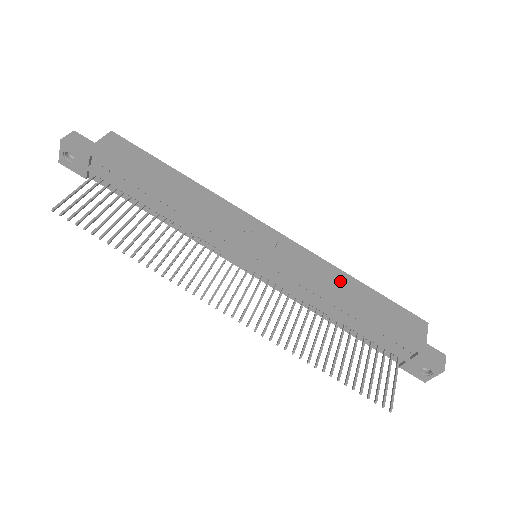
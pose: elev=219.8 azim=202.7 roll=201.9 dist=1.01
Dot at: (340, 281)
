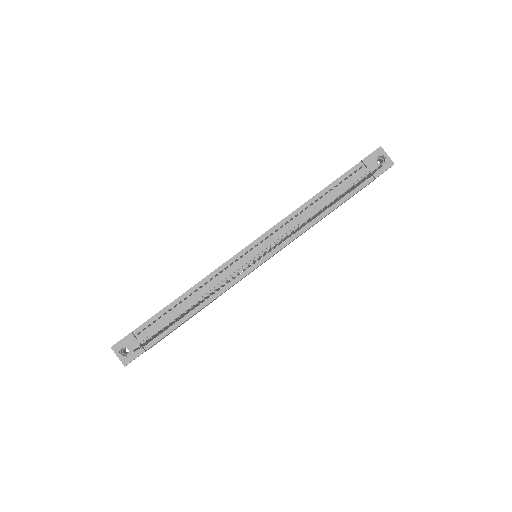
Dot at: occluded
